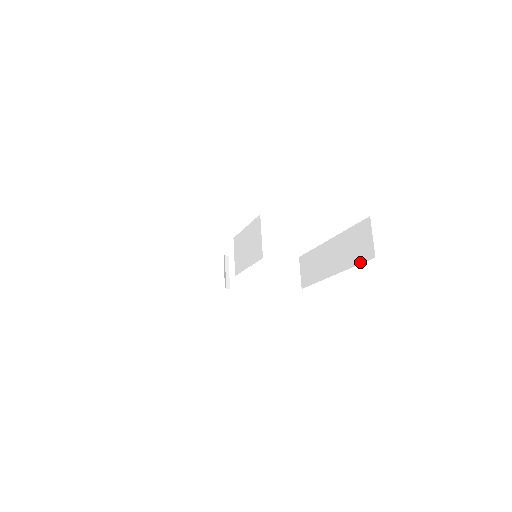
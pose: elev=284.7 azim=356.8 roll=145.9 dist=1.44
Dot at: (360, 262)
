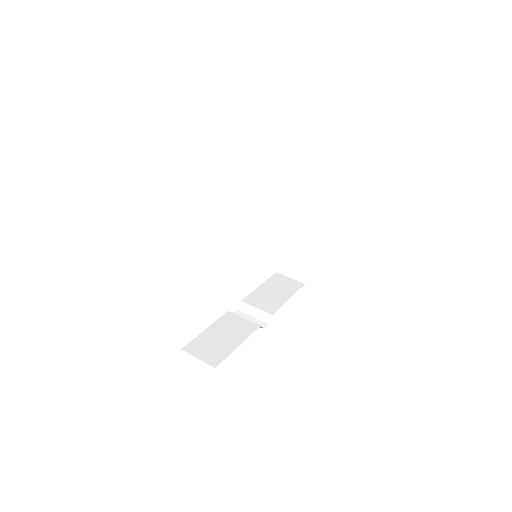
Dot at: (319, 182)
